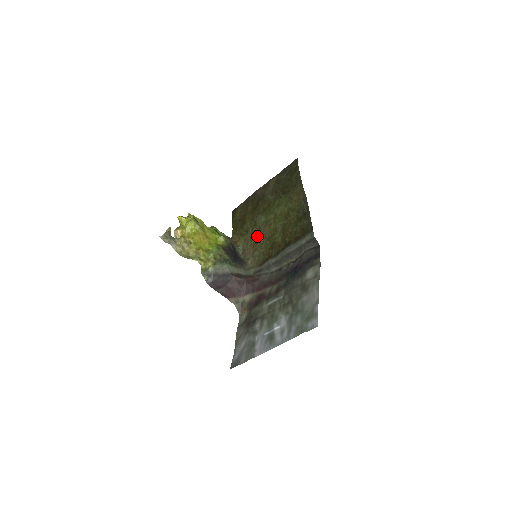
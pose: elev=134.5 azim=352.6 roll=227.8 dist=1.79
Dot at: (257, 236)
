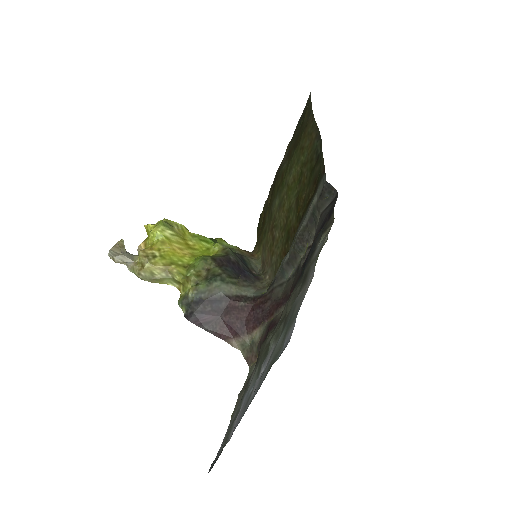
Dot at: (272, 232)
